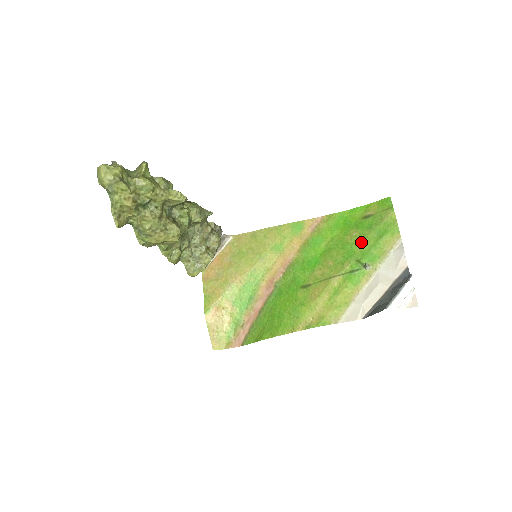
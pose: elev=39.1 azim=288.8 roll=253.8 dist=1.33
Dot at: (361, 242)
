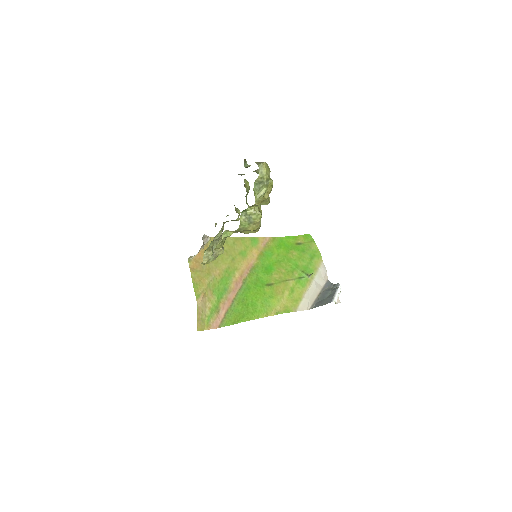
Dot at: (301, 259)
